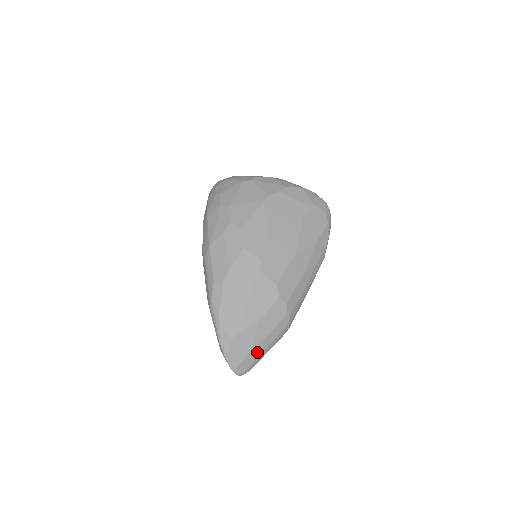
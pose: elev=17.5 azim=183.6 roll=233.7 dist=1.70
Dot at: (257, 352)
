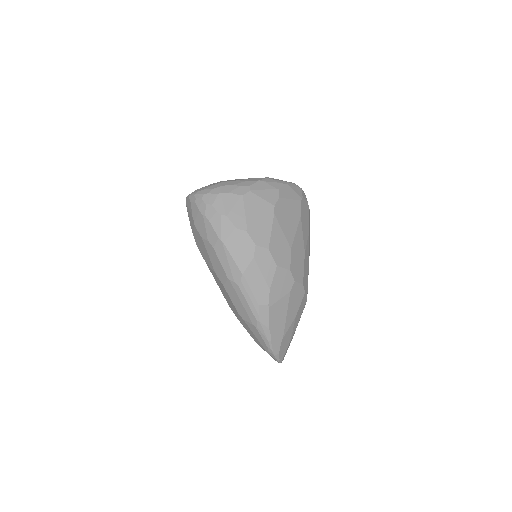
Dot at: (291, 339)
